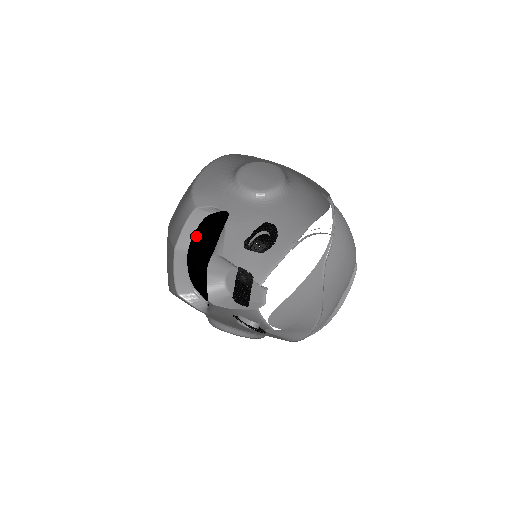
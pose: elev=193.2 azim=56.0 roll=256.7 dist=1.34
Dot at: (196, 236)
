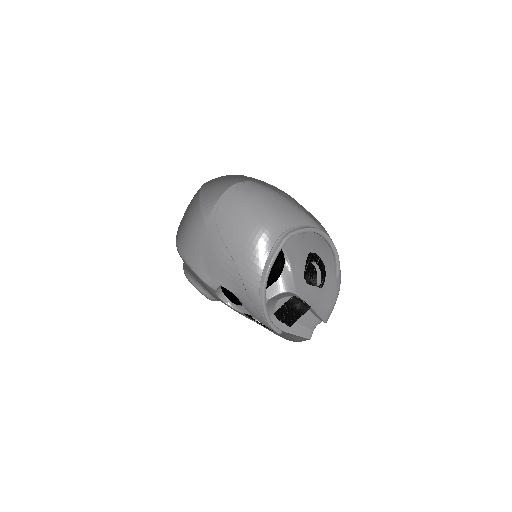
Dot at: occluded
